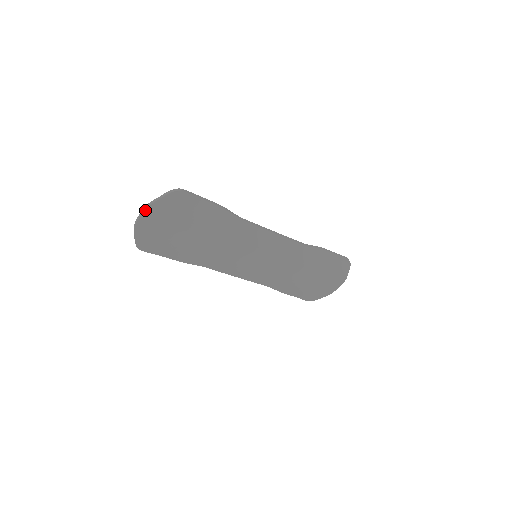
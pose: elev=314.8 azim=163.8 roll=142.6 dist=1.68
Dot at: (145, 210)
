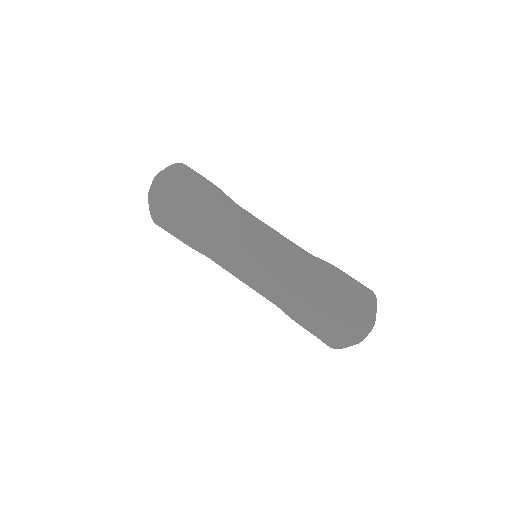
Dot at: (155, 179)
